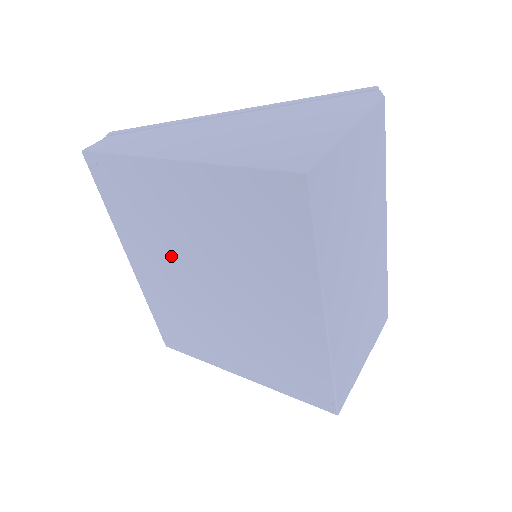
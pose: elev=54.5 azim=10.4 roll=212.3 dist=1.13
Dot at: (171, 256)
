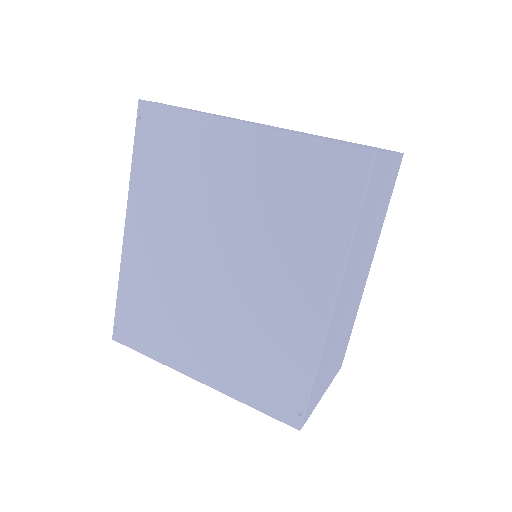
Dot at: (184, 223)
